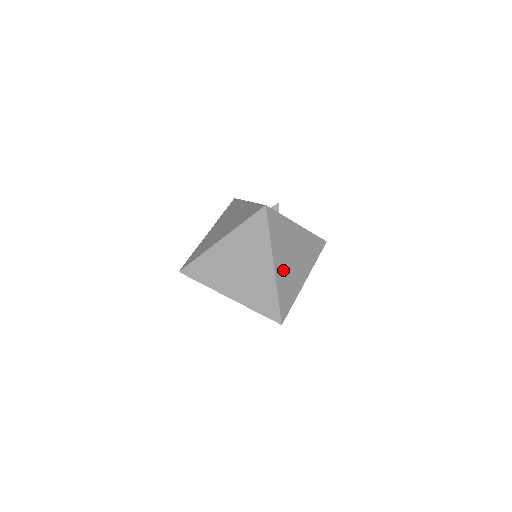
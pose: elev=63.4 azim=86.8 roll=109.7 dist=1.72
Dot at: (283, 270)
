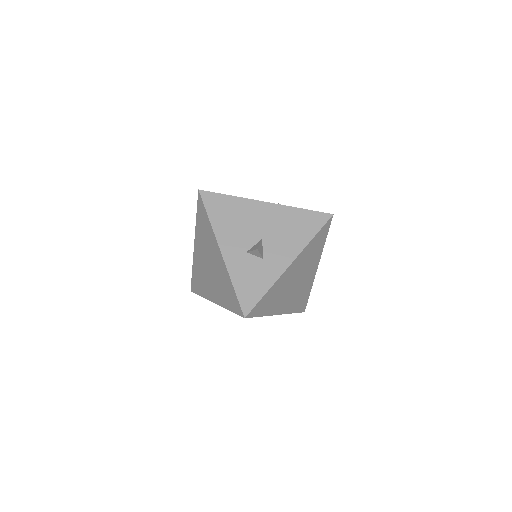
Dot at: (289, 301)
